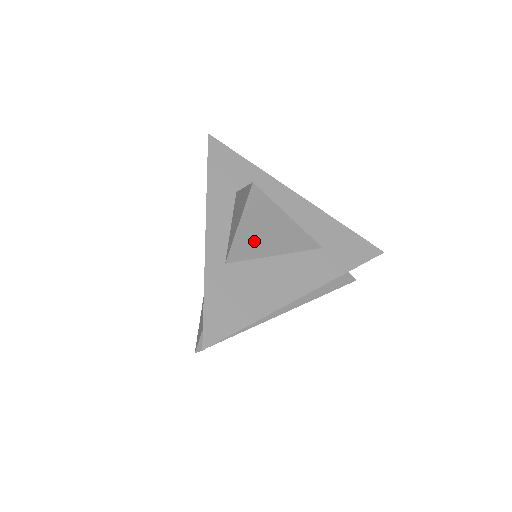
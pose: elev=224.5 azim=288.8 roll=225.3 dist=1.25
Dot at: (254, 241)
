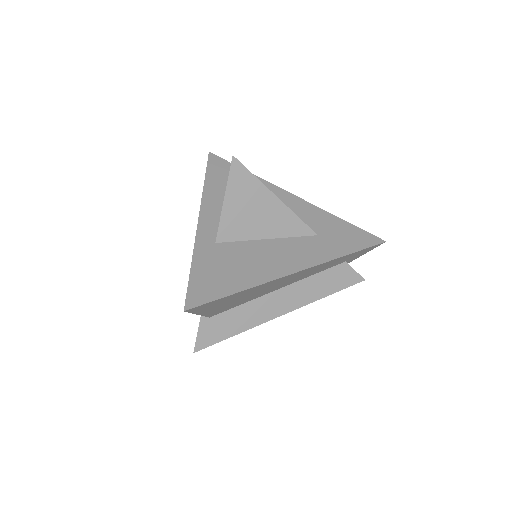
Dot at: (242, 220)
